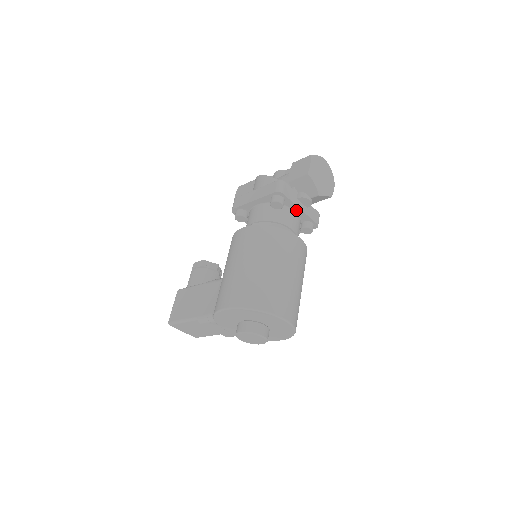
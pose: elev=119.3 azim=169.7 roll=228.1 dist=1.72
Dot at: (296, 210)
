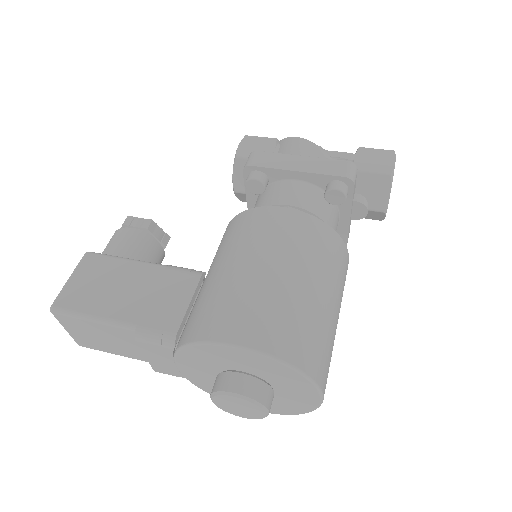
Dot at: (342, 216)
